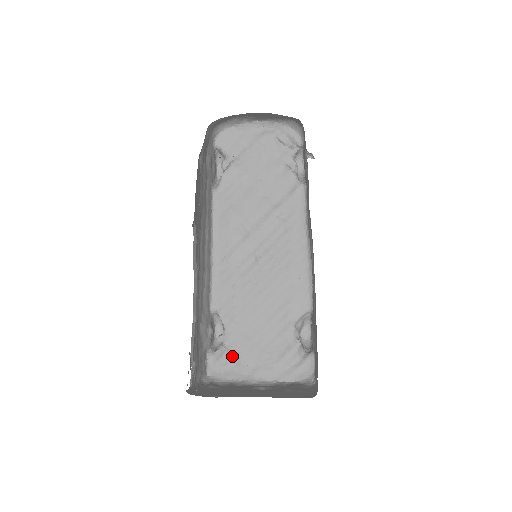
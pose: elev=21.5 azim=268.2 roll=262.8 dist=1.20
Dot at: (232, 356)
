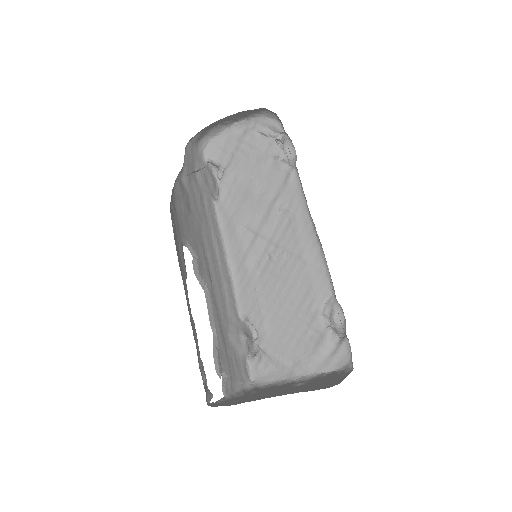
Dot at: (270, 358)
